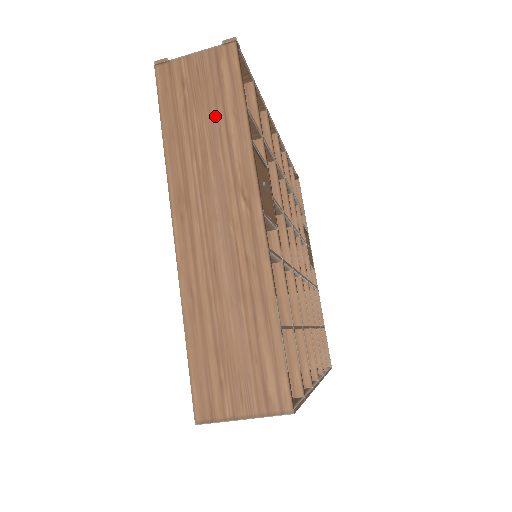
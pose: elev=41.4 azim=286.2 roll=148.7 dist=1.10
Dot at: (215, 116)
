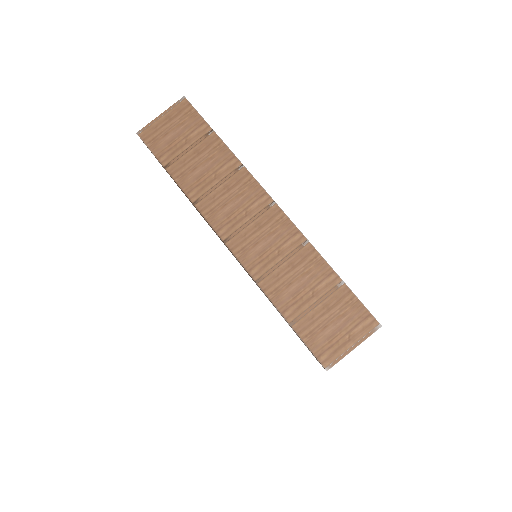
Dot at: occluded
